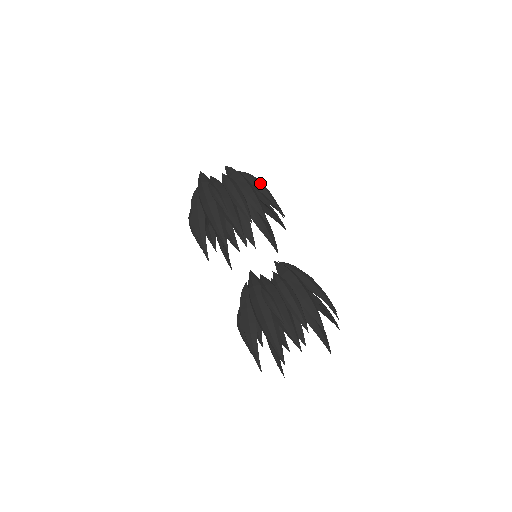
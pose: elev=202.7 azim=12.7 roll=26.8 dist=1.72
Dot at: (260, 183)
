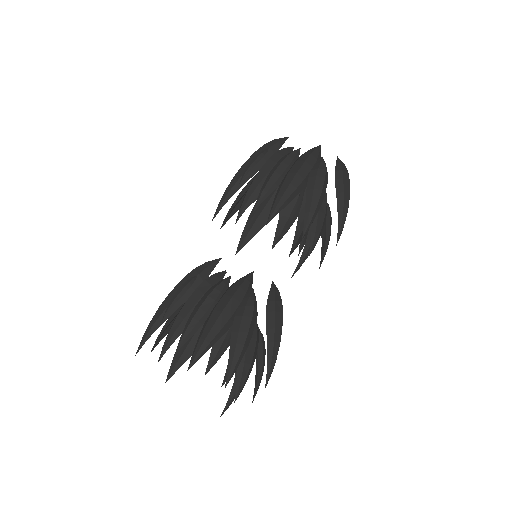
Dot at: (320, 180)
